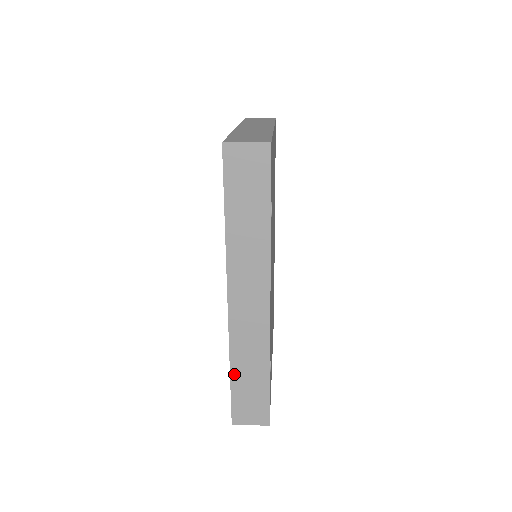
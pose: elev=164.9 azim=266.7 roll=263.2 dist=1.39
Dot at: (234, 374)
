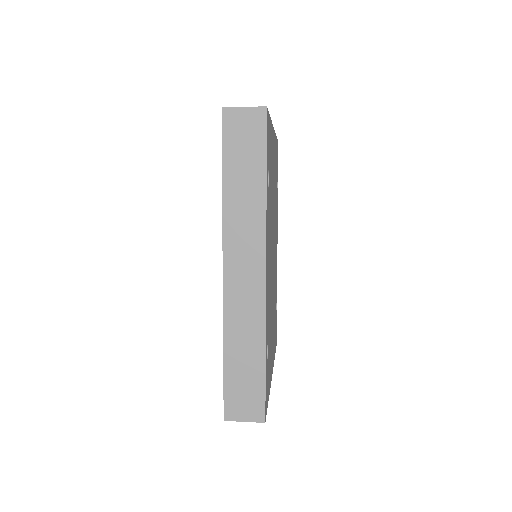
Dot at: (227, 356)
